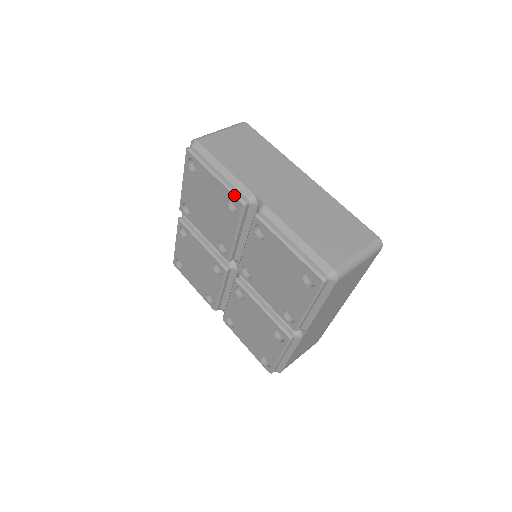
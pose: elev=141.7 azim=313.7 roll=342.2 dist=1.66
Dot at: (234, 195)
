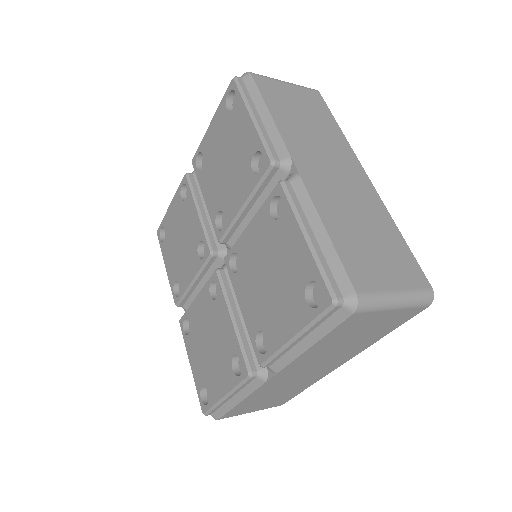
Dot at: (180, 183)
